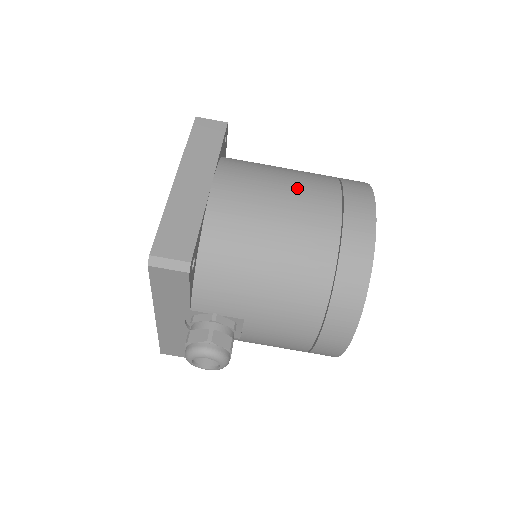
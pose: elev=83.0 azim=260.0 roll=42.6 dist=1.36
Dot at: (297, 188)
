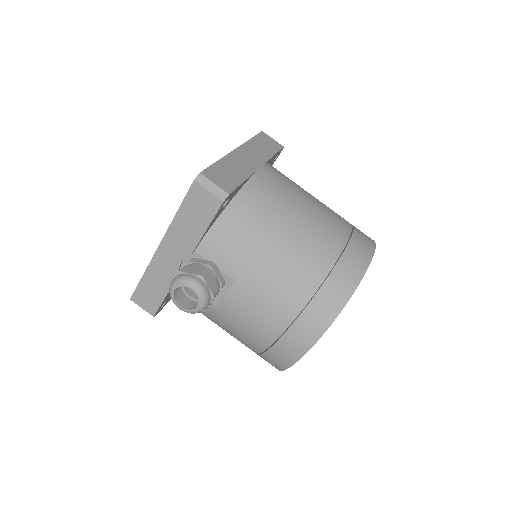
Dot at: (321, 206)
